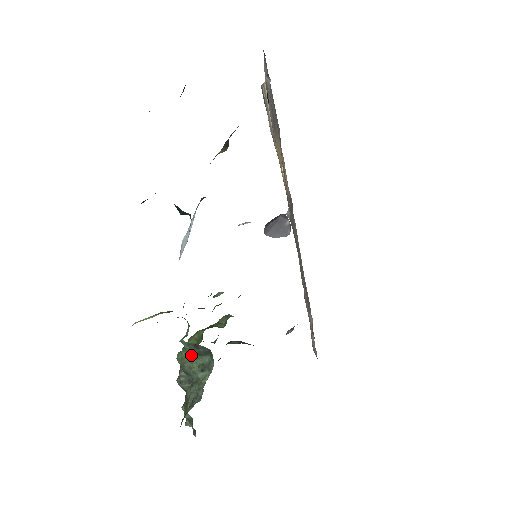
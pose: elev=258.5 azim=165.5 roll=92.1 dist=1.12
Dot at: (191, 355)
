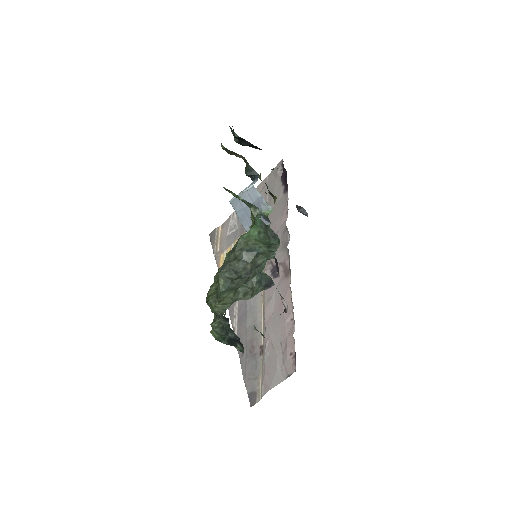
Dot at: (259, 234)
